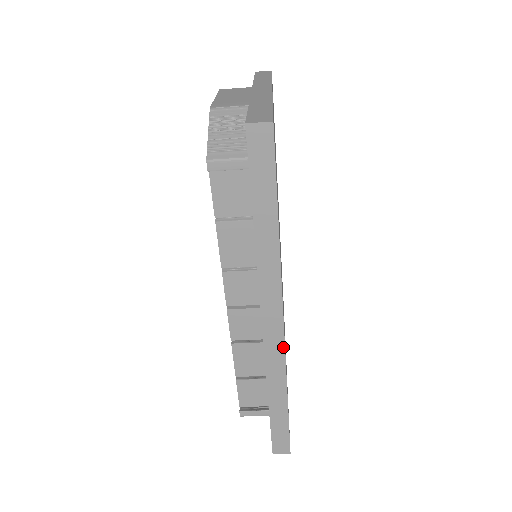
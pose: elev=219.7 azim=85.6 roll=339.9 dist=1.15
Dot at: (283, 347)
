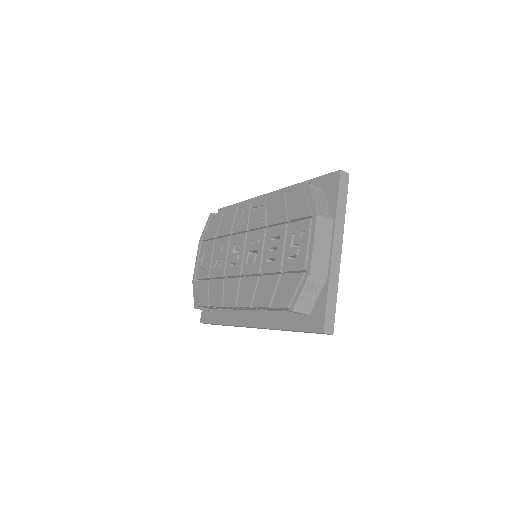
Dot at: occluded
